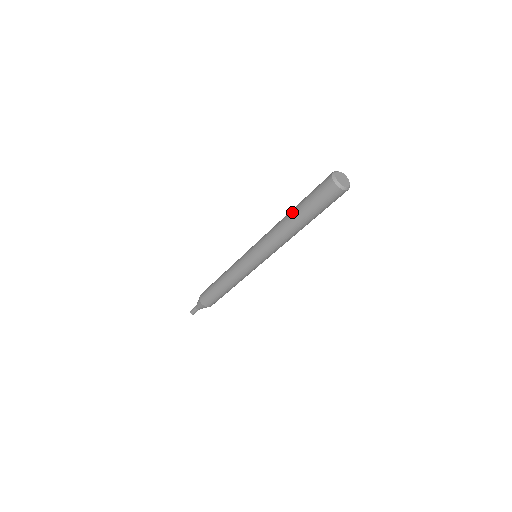
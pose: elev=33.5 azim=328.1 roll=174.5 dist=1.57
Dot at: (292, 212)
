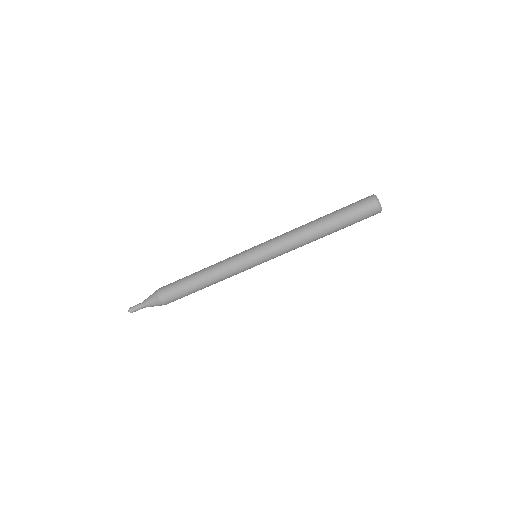
Dot at: (322, 217)
